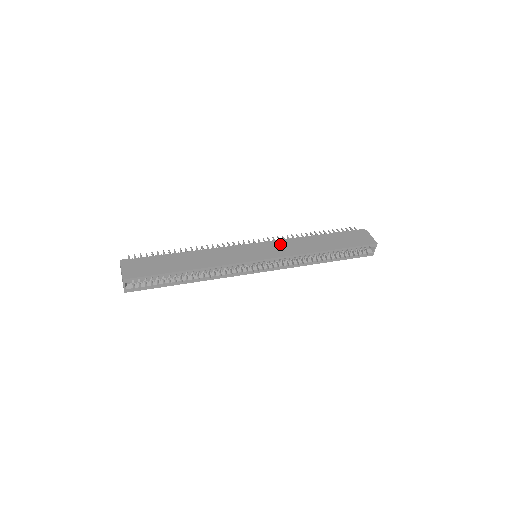
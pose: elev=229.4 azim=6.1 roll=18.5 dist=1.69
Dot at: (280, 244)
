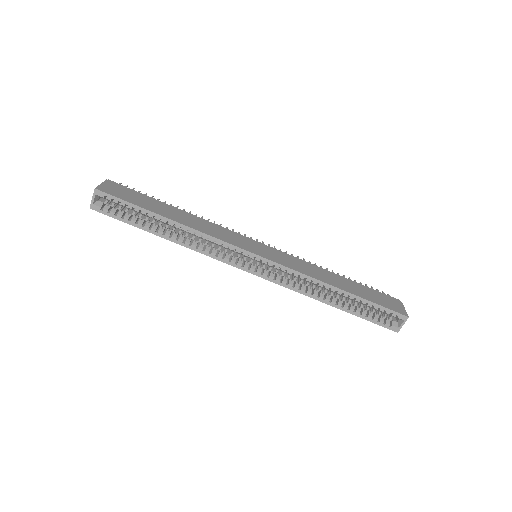
Dot at: (290, 257)
